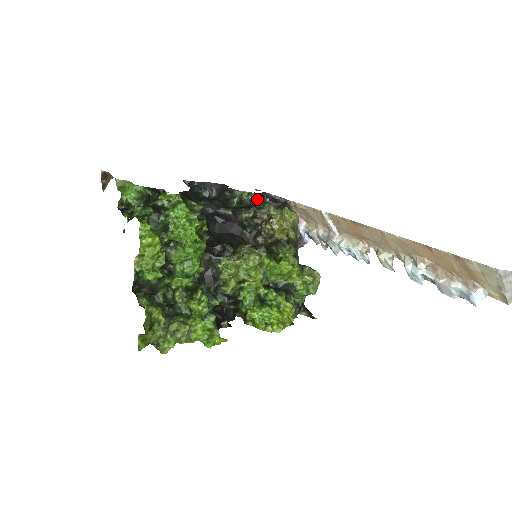
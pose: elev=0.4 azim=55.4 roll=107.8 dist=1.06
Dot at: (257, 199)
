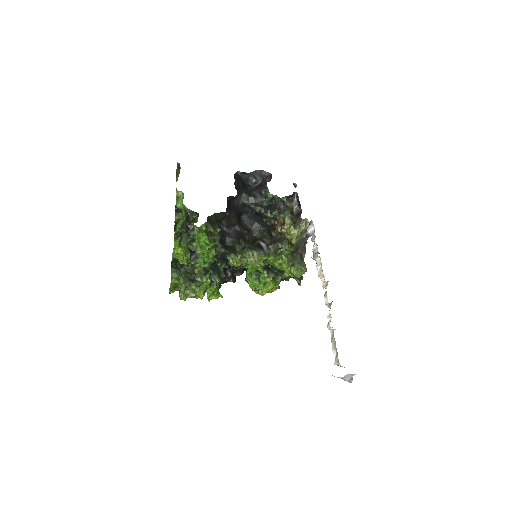
Dot at: (284, 202)
